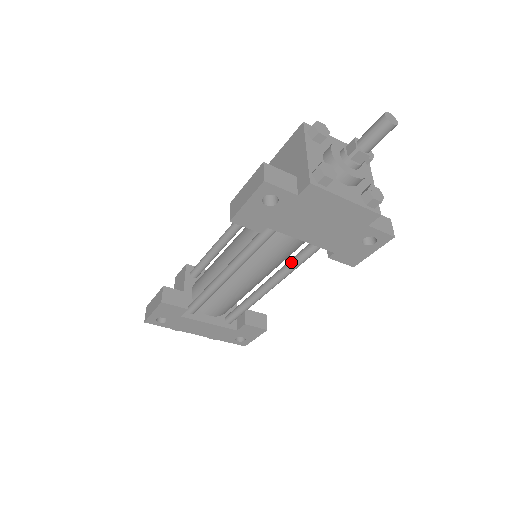
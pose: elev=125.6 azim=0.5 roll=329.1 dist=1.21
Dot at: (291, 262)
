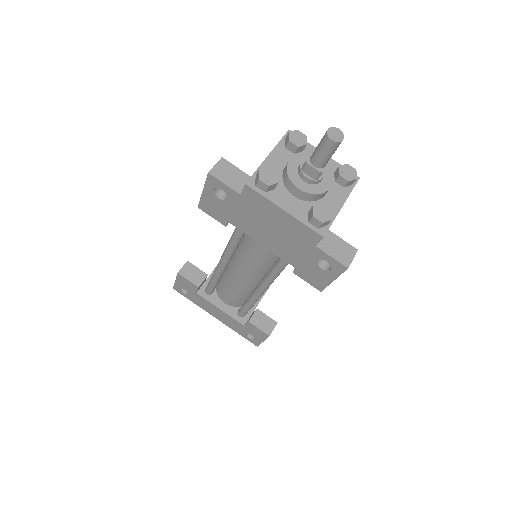
Dot at: (271, 268)
